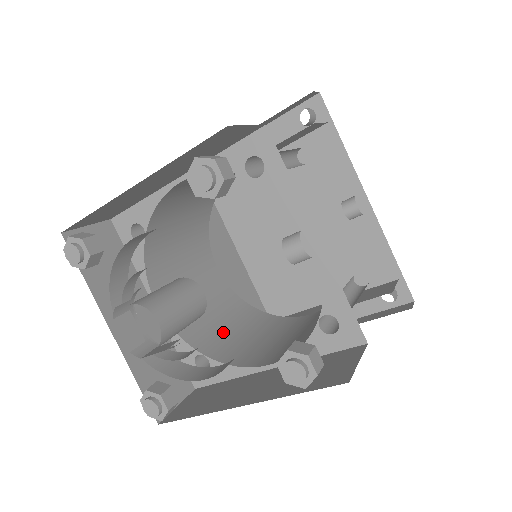
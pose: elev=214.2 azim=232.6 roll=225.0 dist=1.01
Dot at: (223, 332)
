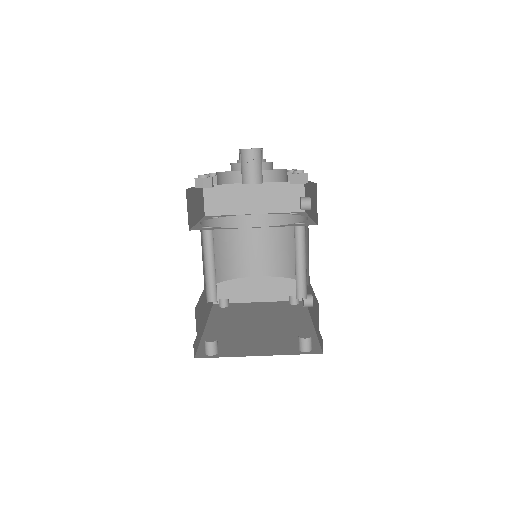
Dot at: (212, 256)
